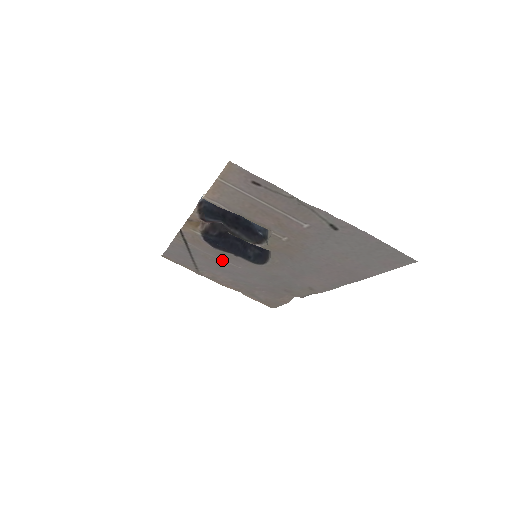
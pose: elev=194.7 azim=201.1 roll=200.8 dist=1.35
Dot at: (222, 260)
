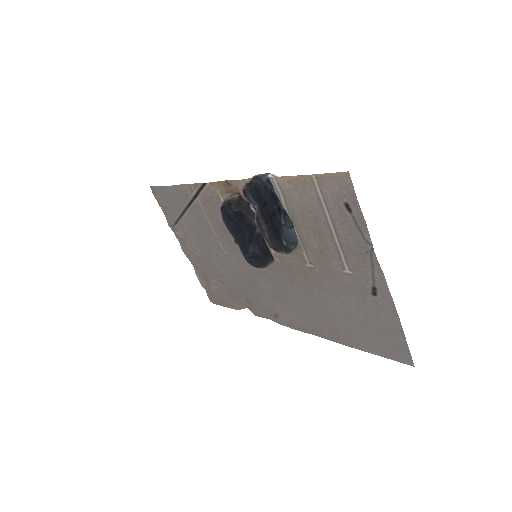
Dot at: (215, 235)
